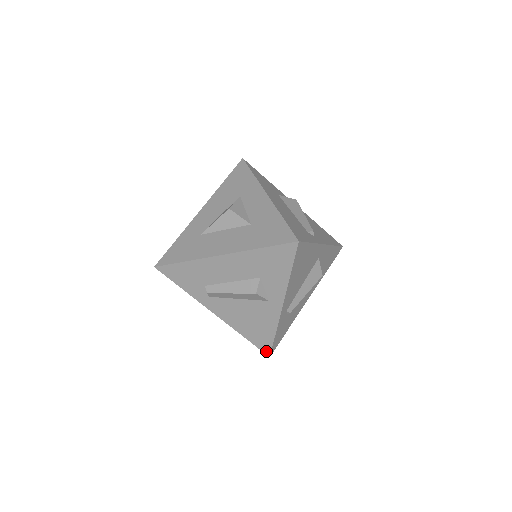
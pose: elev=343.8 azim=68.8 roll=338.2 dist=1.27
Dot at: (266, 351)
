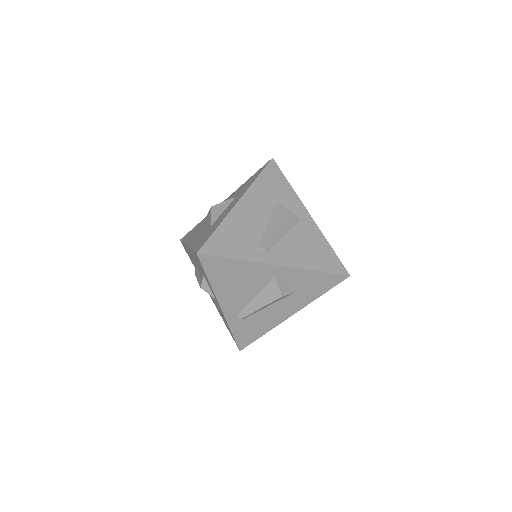
Dot at: (236, 344)
